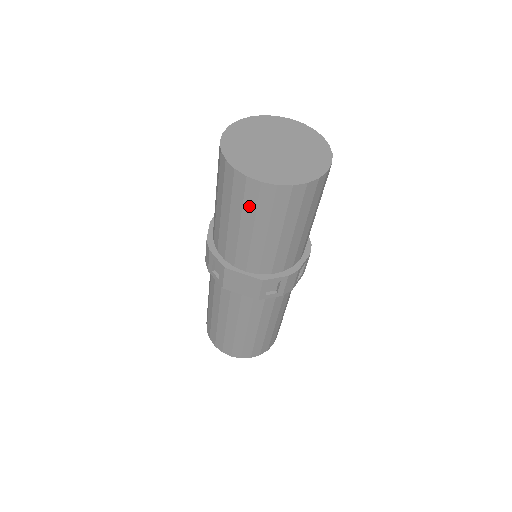
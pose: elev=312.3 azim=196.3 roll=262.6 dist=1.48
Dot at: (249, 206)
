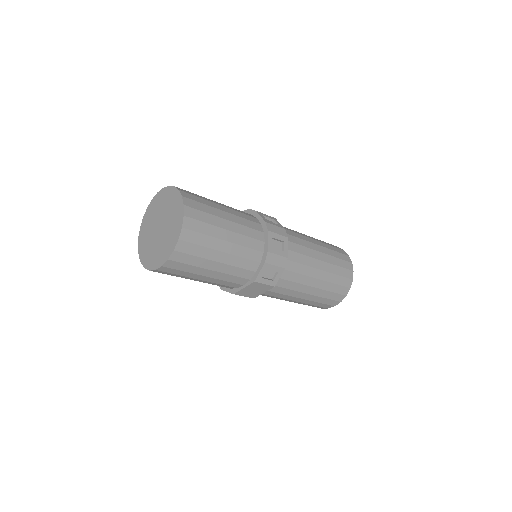
Dot at: (182, 274)
